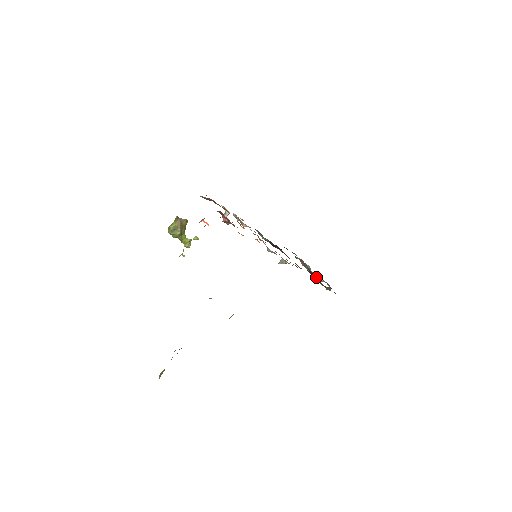
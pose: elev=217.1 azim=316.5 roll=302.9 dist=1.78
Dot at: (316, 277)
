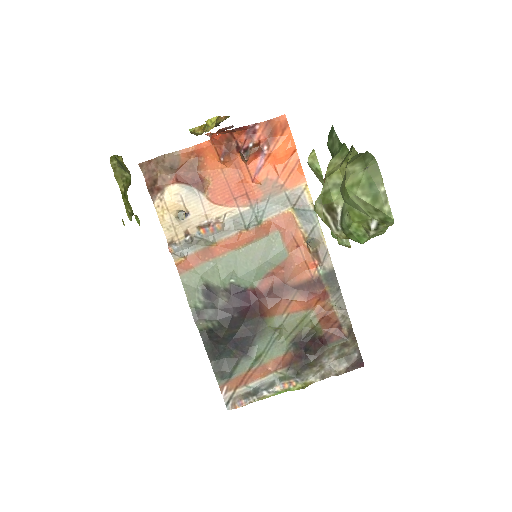
Dot at: (325, 327)
